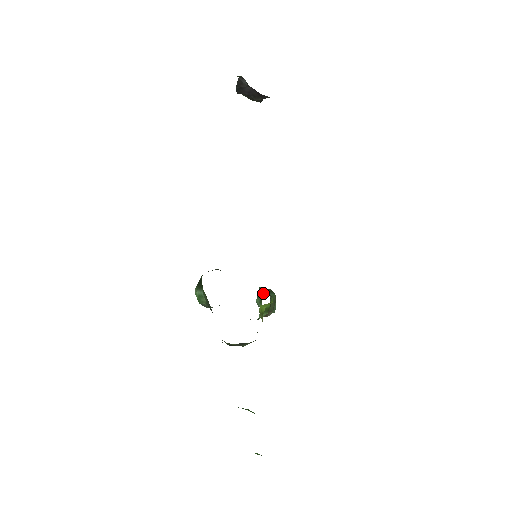
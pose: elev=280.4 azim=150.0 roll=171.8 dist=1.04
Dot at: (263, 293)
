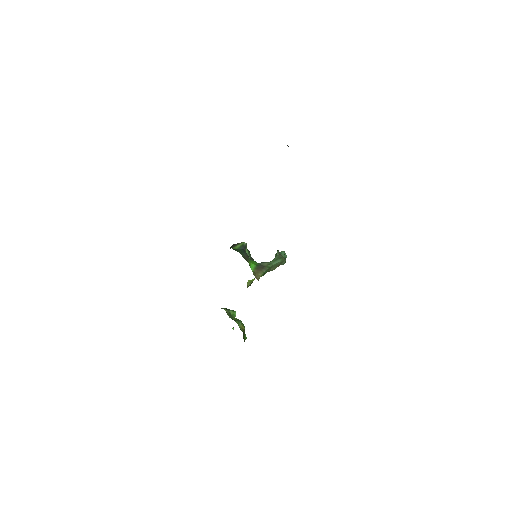
Dot at: occluded
